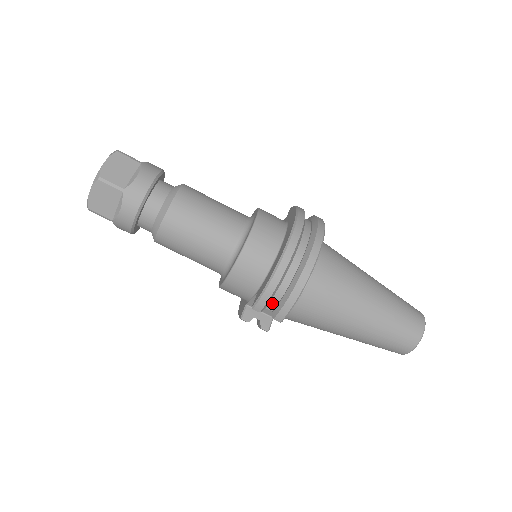
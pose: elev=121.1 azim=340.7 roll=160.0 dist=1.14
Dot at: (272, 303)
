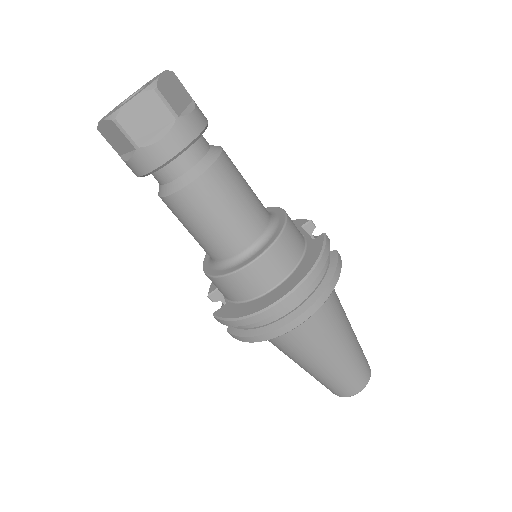
Dot at: occluded
